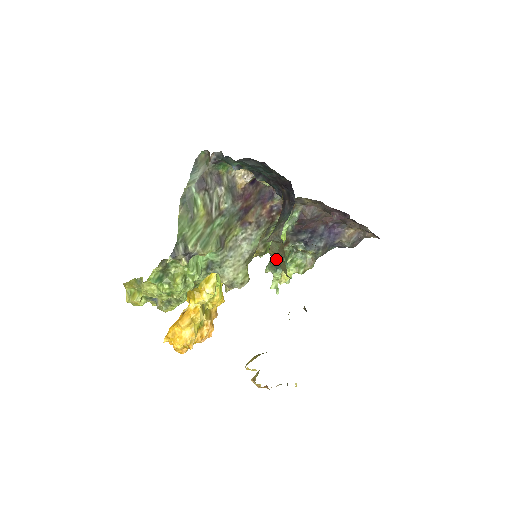
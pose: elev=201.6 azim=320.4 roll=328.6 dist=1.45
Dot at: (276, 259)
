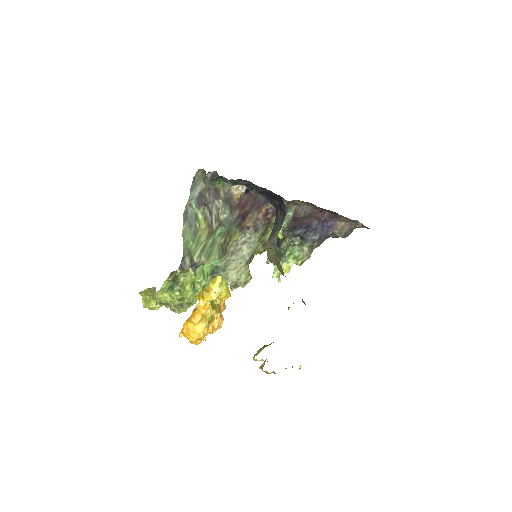
Dot at: (274, 261)
